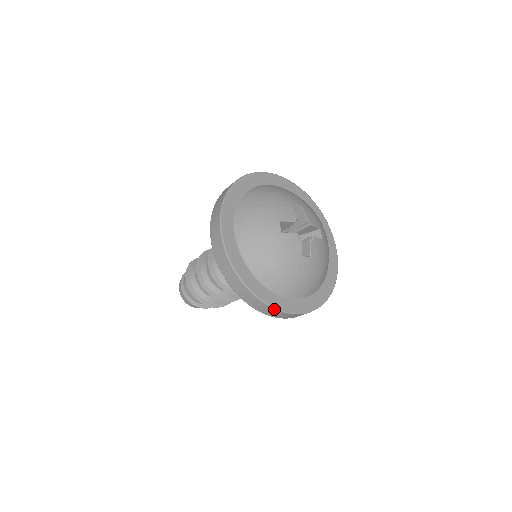
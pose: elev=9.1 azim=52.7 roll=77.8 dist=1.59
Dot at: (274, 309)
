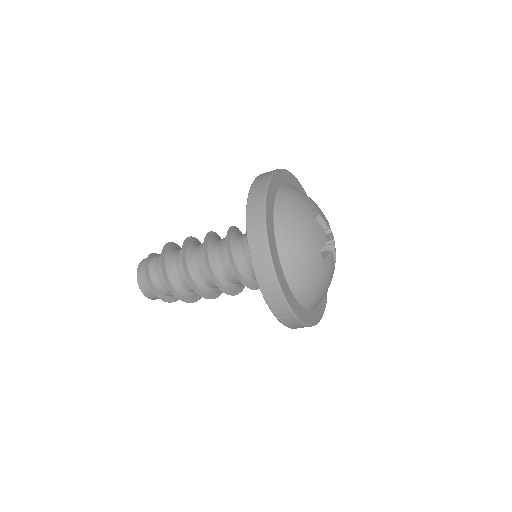
Dot at: (272, 266)
